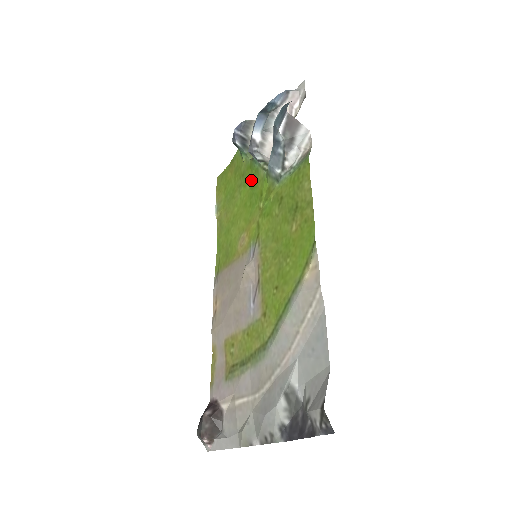
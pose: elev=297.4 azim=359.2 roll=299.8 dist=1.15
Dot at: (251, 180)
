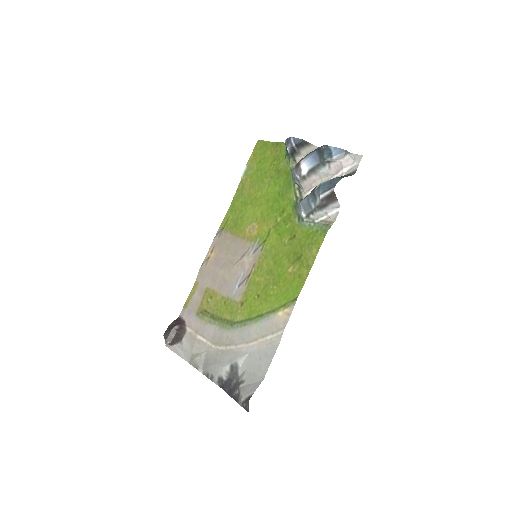
Dot at: (282, 186)
